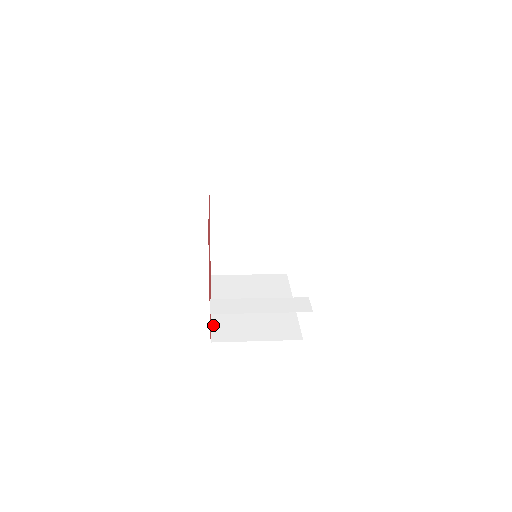
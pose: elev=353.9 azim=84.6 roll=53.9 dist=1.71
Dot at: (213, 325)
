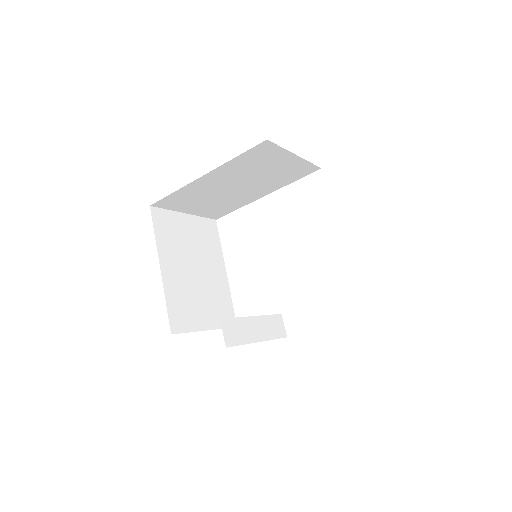
Dot at: (169, 305)
